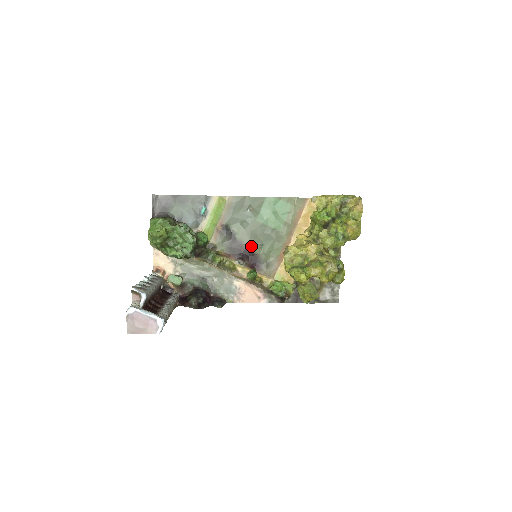
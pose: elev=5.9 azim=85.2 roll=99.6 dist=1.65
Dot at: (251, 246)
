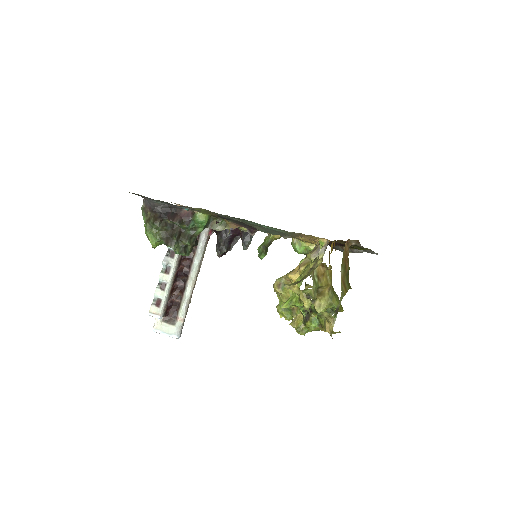
Dot at: occluded
